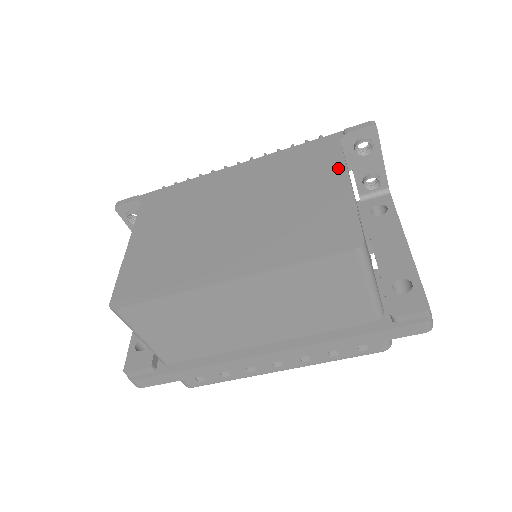
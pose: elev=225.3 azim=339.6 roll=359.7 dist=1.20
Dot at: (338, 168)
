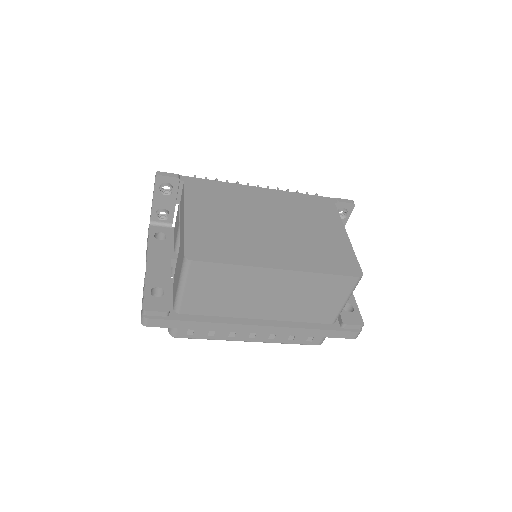
Dot at: (338, 223)
